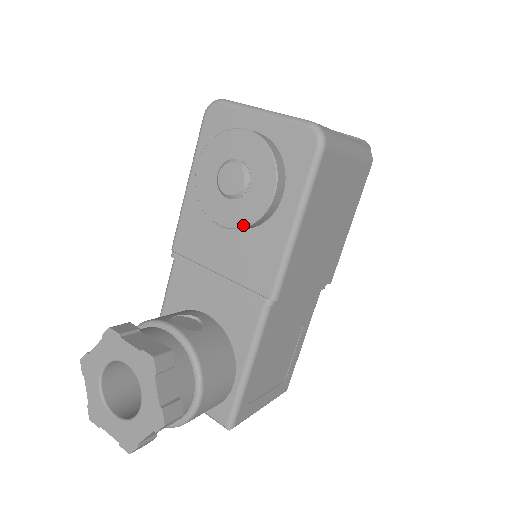
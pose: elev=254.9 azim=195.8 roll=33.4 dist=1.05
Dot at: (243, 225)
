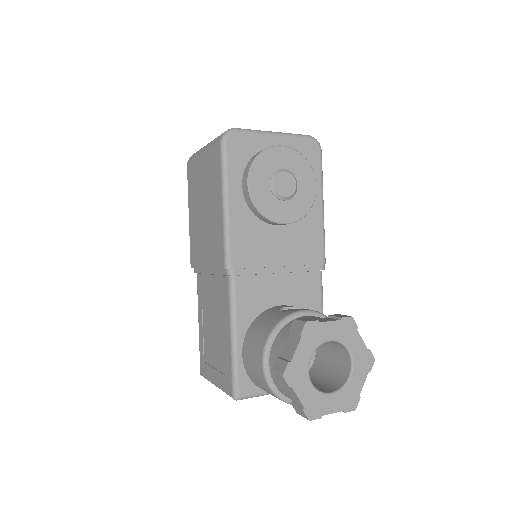
Dot at: (302, 216)
